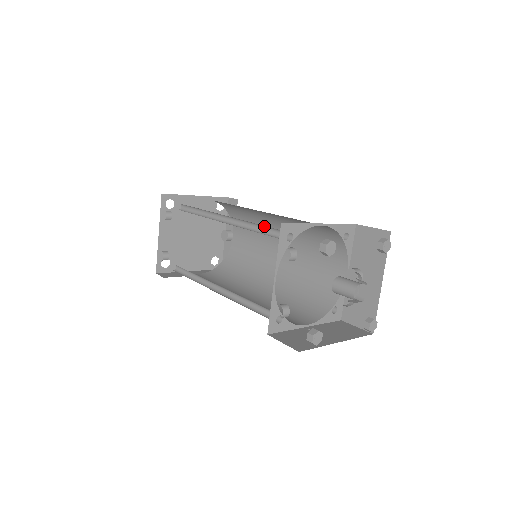
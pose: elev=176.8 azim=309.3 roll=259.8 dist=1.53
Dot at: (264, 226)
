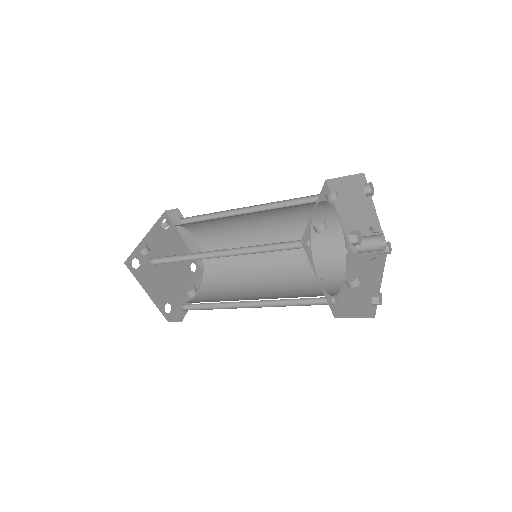
Dot at: (294, 202)
